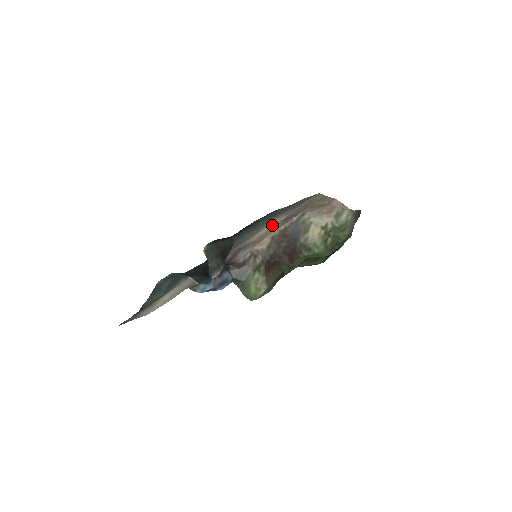
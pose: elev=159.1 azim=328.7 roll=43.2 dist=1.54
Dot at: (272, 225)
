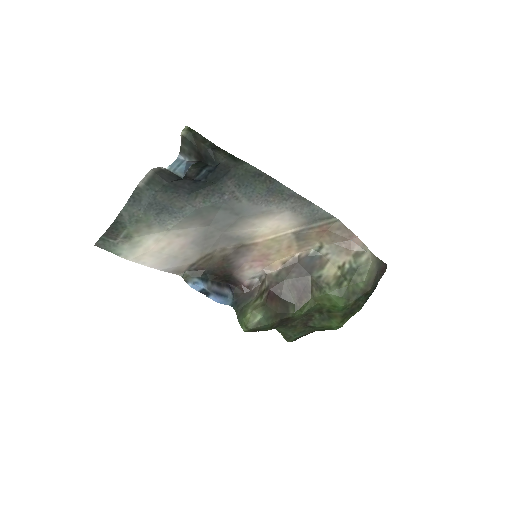
Dot at: (281, 231)
